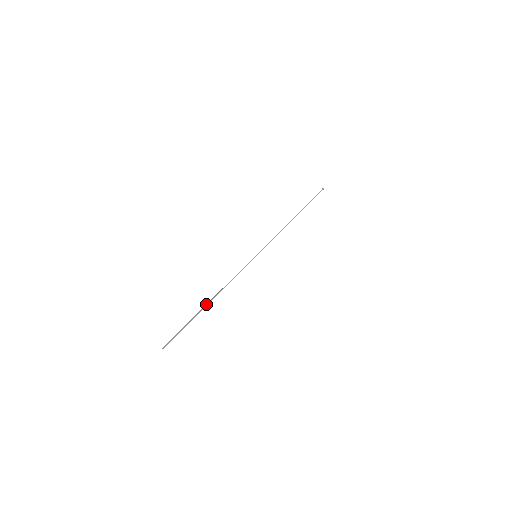
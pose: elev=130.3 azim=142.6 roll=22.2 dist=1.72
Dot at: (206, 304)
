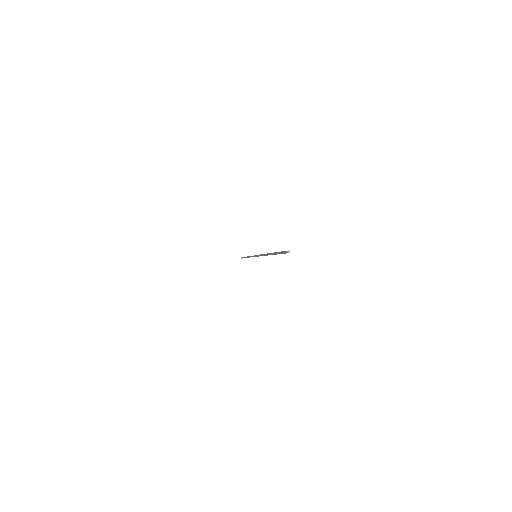
Dot at: (268, 253)
